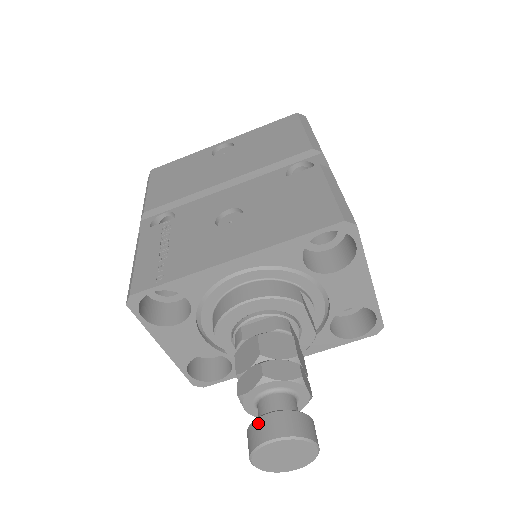
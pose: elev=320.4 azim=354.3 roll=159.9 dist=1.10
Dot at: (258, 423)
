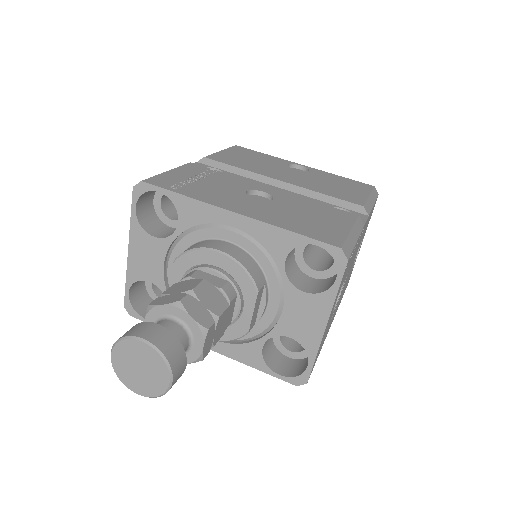
Dot at: (144, 324)
